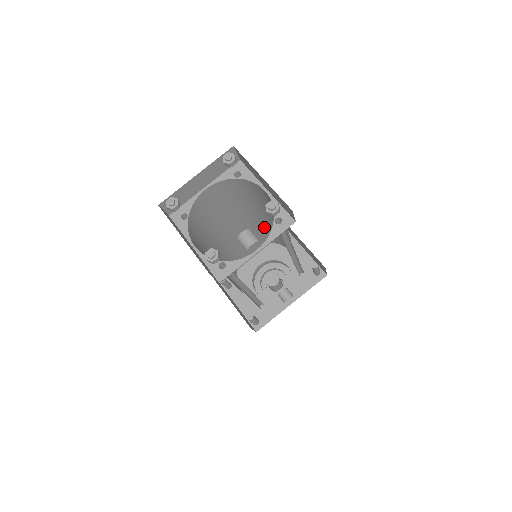
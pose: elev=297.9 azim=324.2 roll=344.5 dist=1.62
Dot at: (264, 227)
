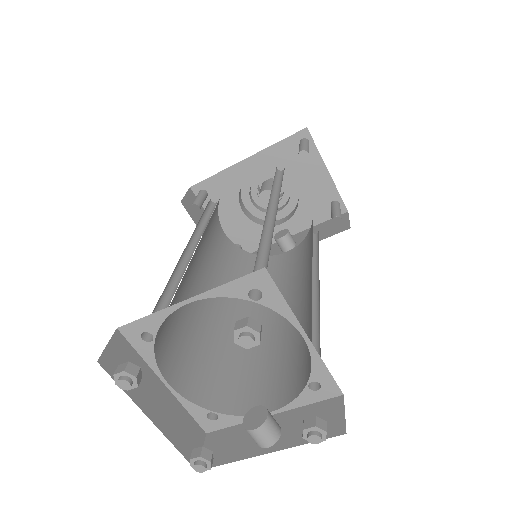
Dot at: (275, 198)
